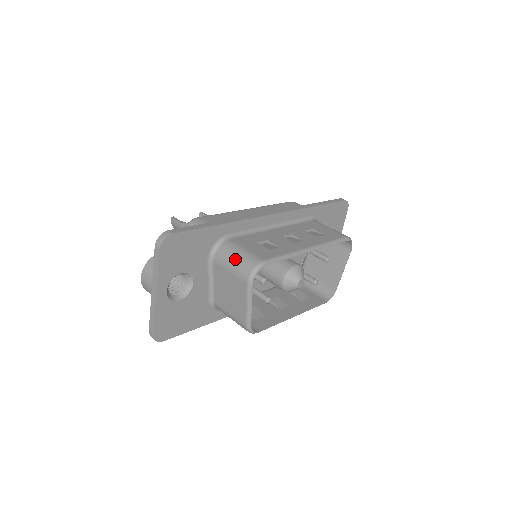
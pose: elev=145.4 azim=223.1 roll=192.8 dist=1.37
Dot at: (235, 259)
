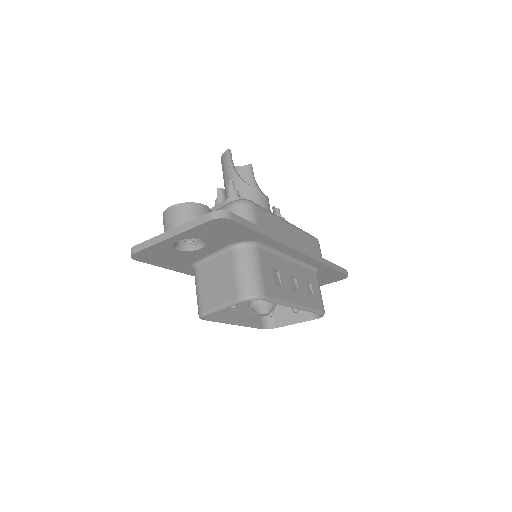
Dot at: (248, 271)
